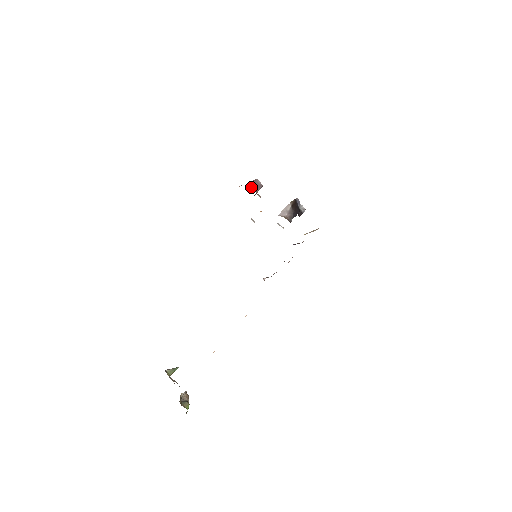
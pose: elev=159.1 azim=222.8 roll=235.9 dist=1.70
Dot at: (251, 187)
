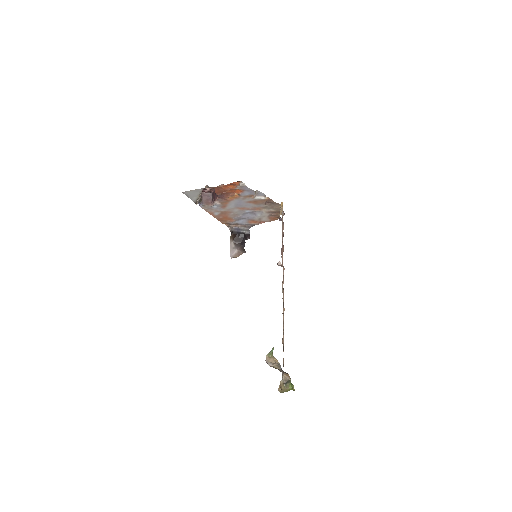
Dot at: (204, 204)
